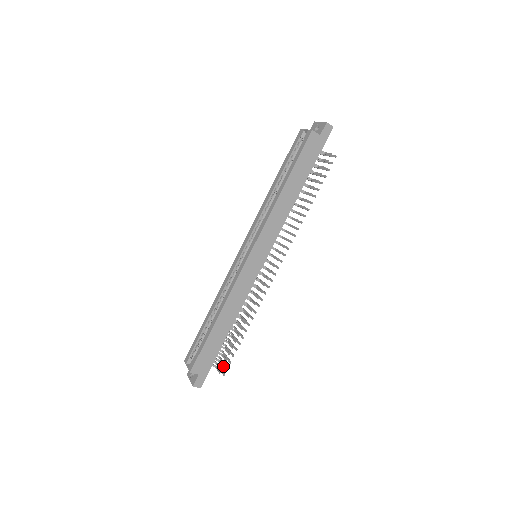
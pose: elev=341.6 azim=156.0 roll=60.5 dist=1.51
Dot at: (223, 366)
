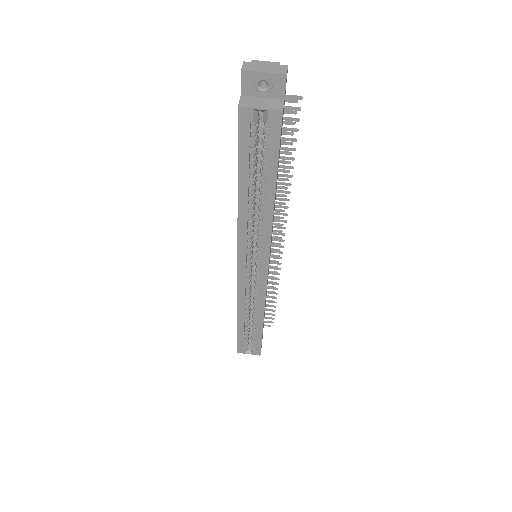
Dot at: (271, 322)
